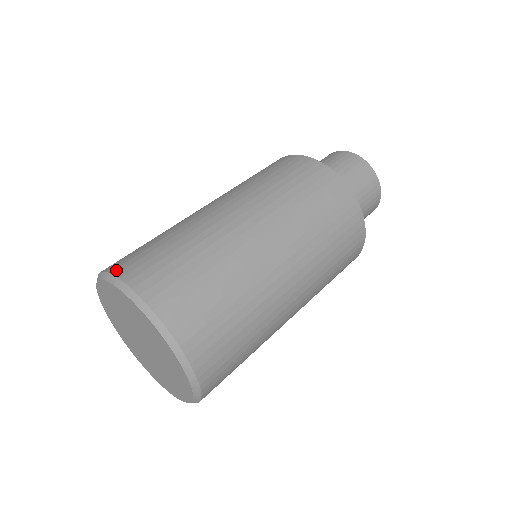
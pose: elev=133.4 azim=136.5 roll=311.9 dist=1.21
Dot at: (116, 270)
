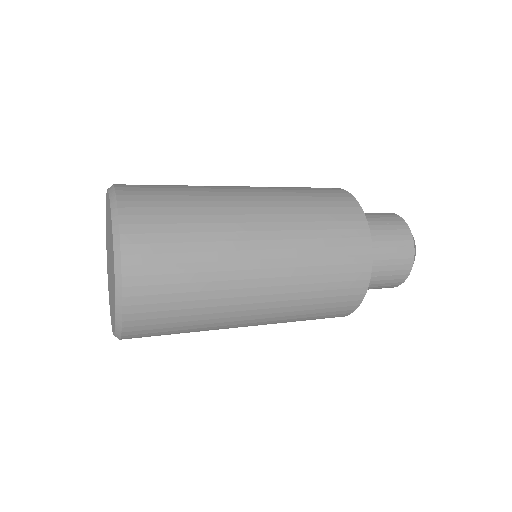
Dot at: (120, 185)
